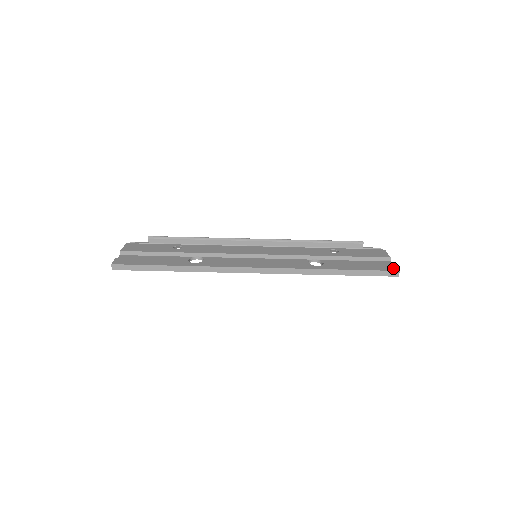
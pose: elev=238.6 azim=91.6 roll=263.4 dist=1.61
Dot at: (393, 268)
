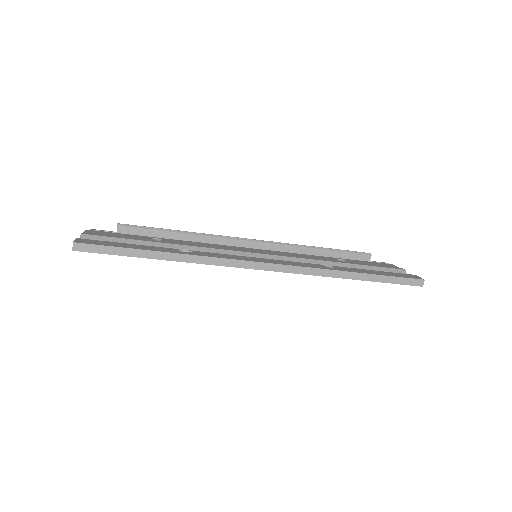
Dot at: (416, 277)
